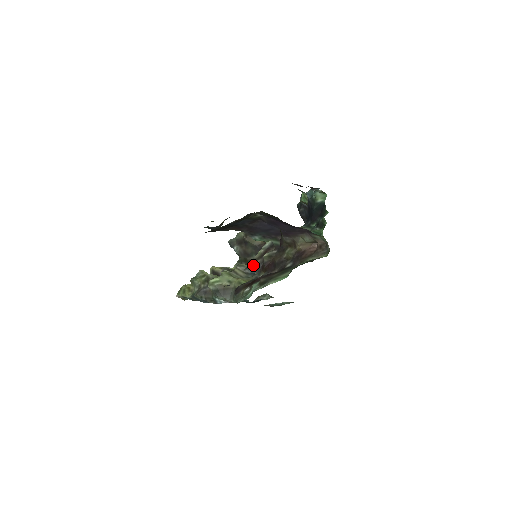
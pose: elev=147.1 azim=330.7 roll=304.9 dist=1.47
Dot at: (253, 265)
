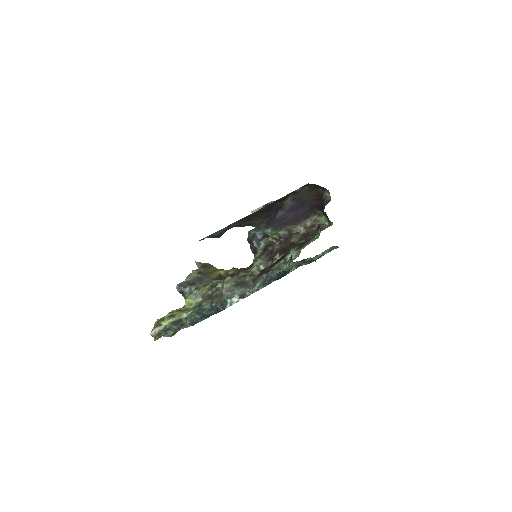
Dot at: (256, 263)
